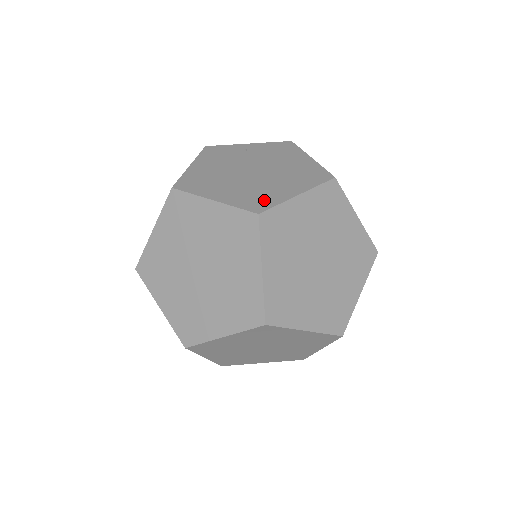
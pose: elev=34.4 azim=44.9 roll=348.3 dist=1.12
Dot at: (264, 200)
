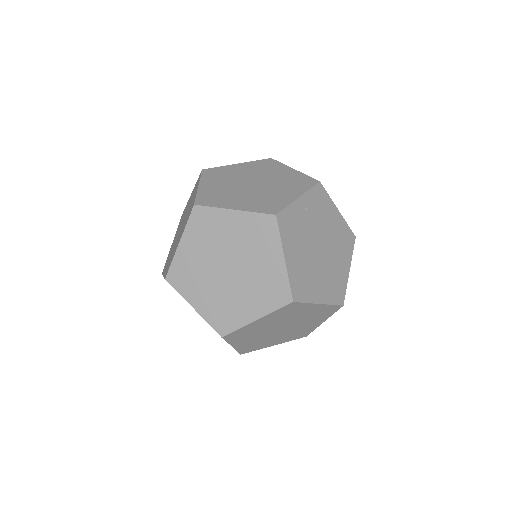
Dot at: occluded
